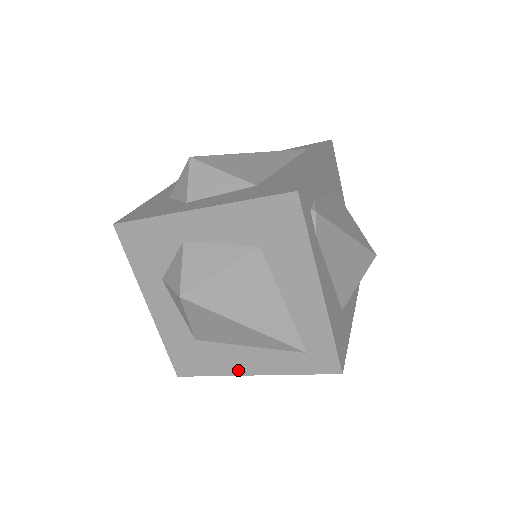
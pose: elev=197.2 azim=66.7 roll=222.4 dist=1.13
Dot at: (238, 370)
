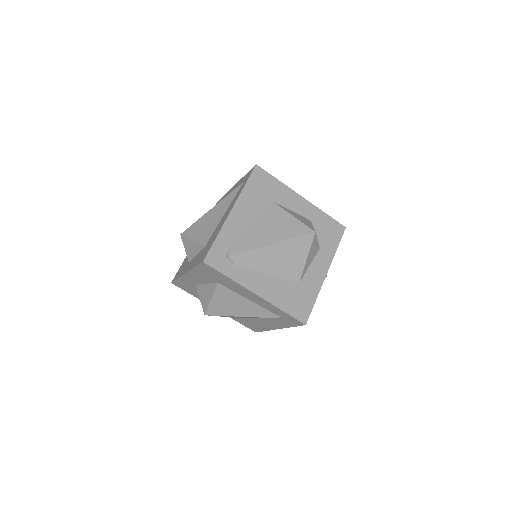
Dot at: (271, 328)
